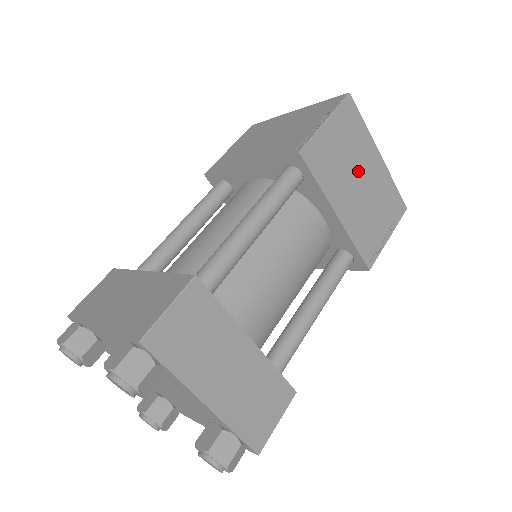
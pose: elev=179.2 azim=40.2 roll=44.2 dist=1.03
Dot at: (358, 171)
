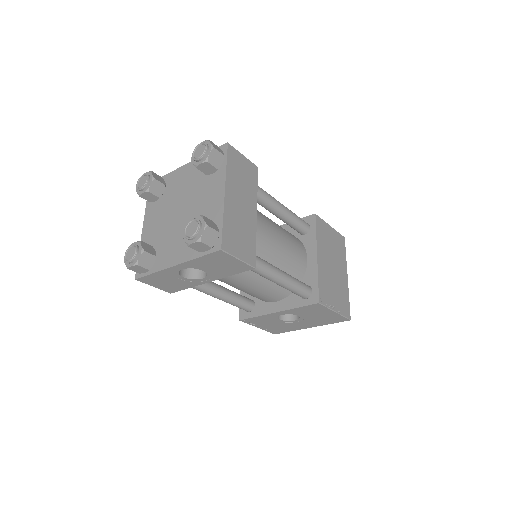
Dot at: (335, 262)
